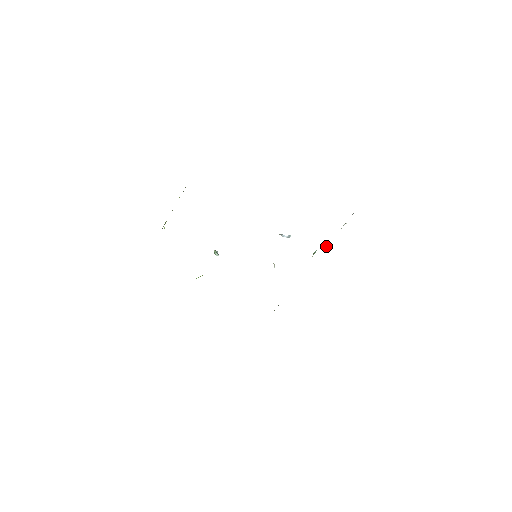
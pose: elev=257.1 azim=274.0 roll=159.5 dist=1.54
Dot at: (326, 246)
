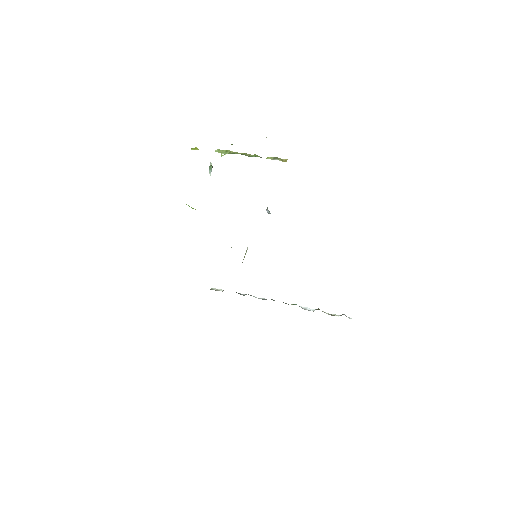
Dot at: (307, 309)
